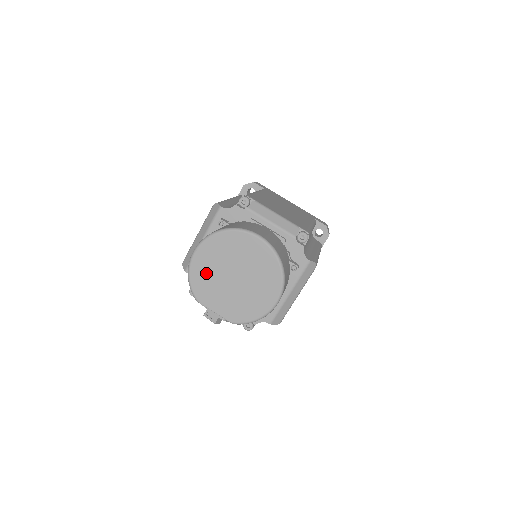
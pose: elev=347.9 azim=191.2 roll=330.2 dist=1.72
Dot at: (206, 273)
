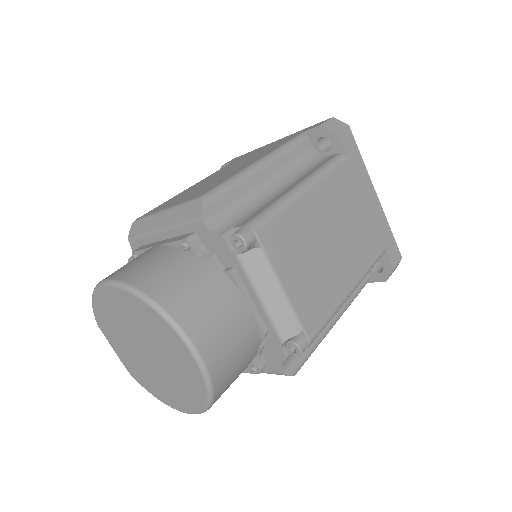
Dot at: (113, 315)
